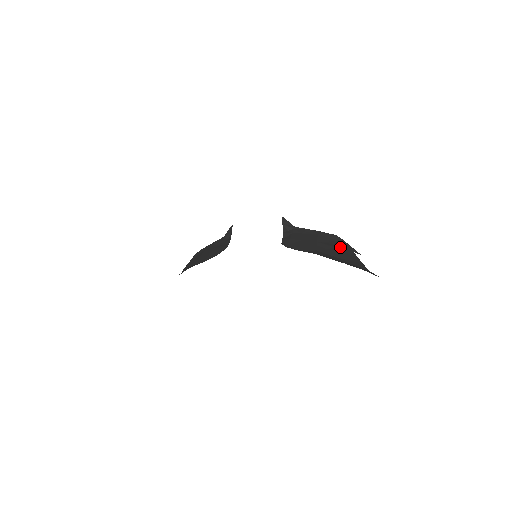
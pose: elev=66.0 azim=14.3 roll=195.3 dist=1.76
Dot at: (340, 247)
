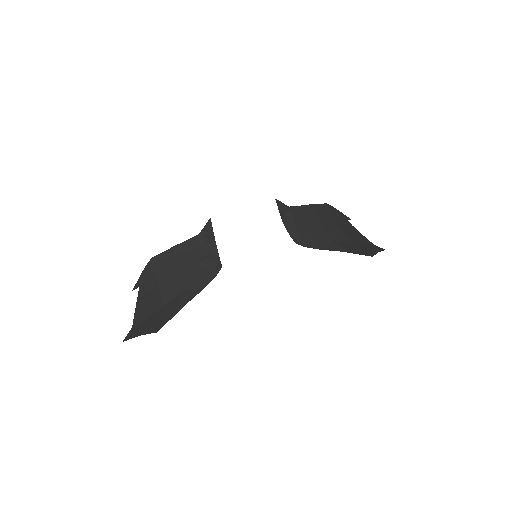
Dot at: (340, 221)
